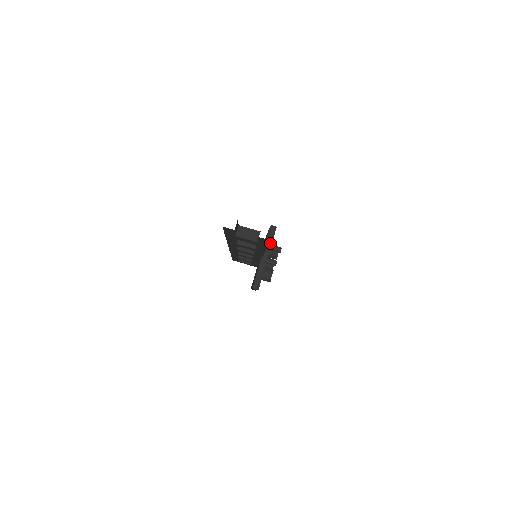
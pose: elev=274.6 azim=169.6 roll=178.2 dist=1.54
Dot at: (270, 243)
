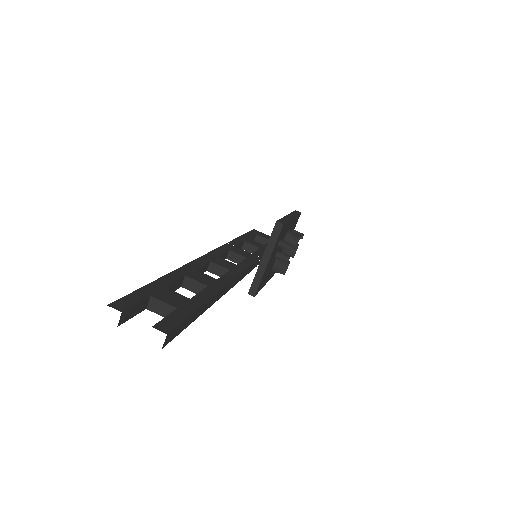
Dot at: (273, 244)
